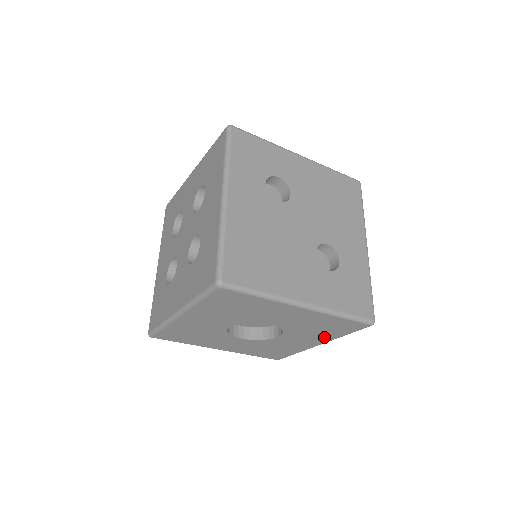
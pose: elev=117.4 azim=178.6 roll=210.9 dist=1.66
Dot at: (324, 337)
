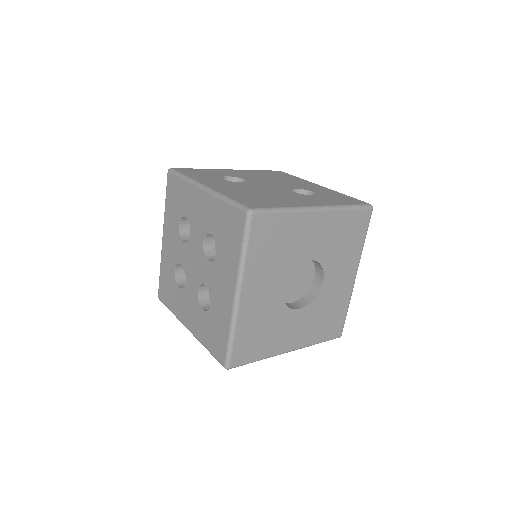
Dot at: (353, 256)
